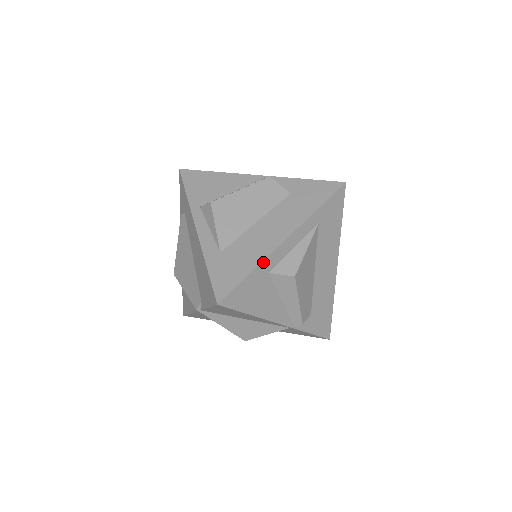
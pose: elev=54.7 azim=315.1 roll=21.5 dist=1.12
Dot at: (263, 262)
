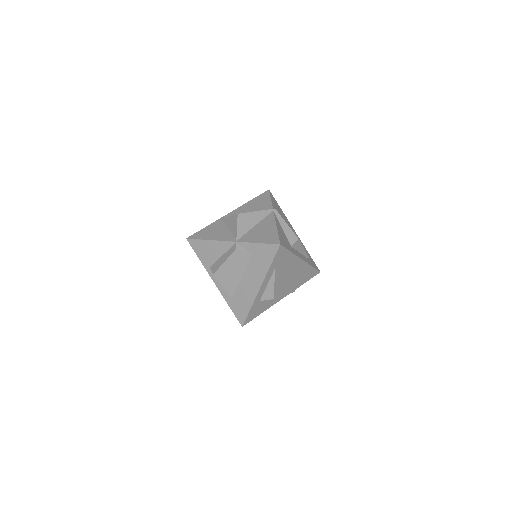
Dot at: (254, 303)
